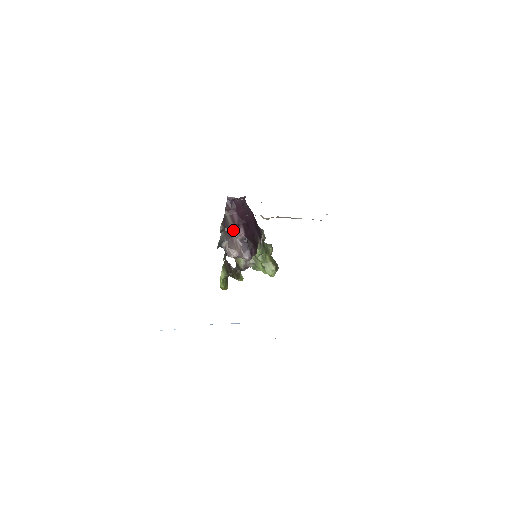
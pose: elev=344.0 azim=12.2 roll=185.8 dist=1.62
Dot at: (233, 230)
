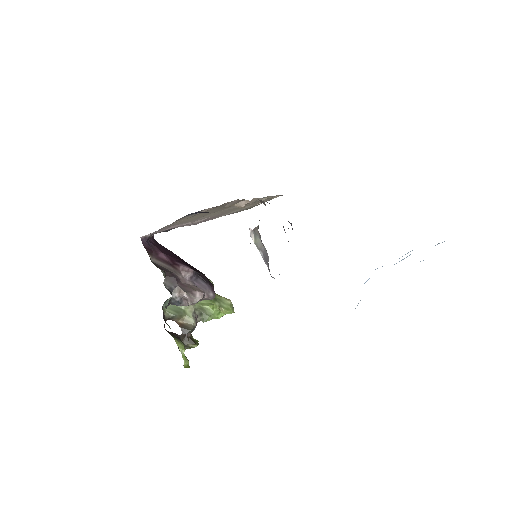
Dot at: (175, 271)
